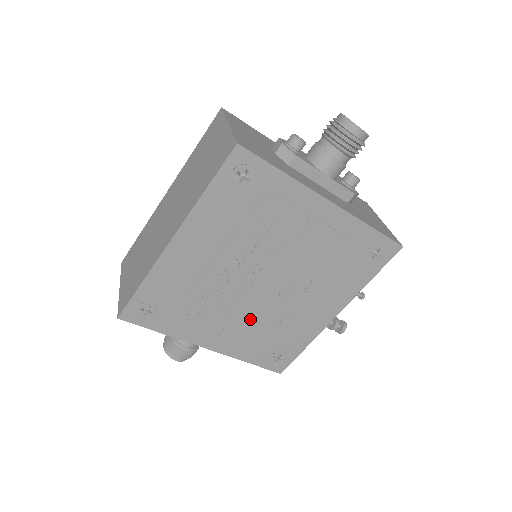
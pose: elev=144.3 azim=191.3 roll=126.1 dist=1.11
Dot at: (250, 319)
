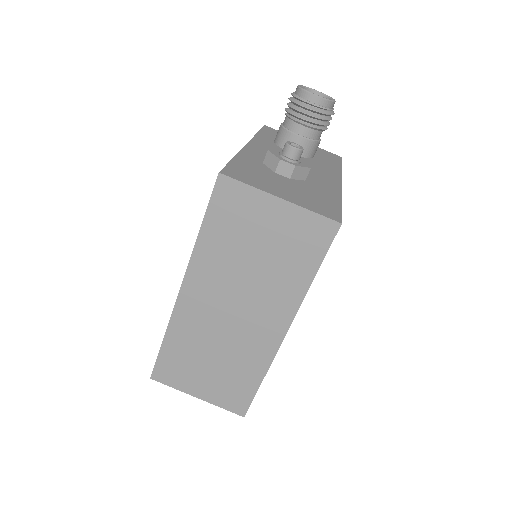
Dot at: occluded
